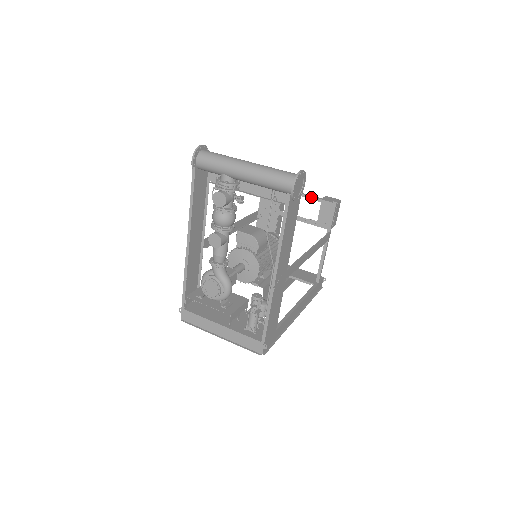
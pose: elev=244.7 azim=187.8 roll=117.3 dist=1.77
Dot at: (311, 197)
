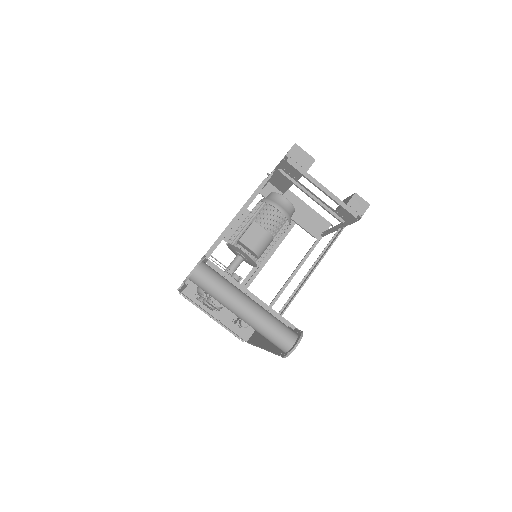
Dot at: (335, 201)
